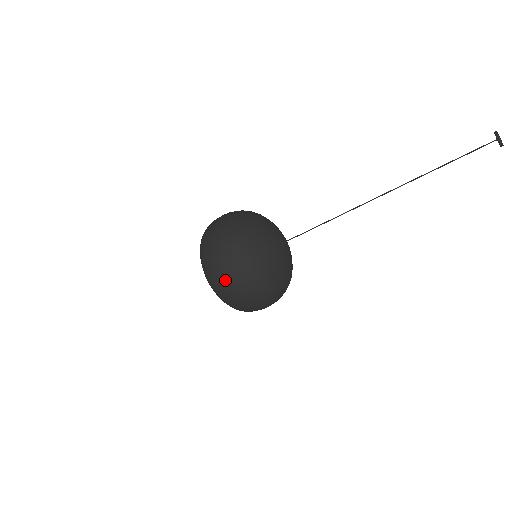
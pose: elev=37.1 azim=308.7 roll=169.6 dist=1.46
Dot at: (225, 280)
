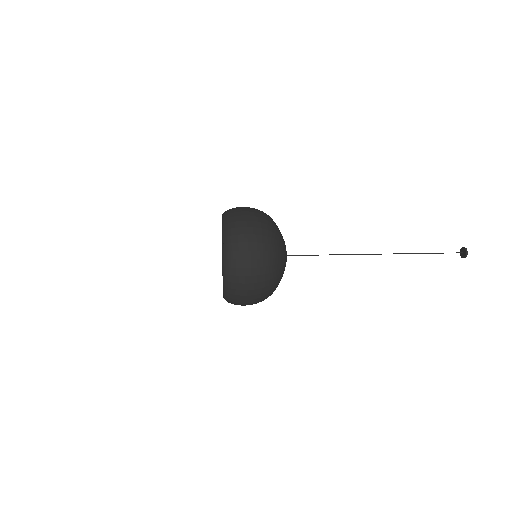
Dot at: occluded
